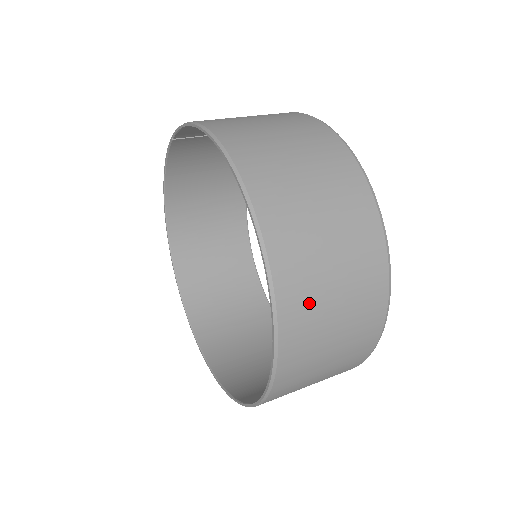
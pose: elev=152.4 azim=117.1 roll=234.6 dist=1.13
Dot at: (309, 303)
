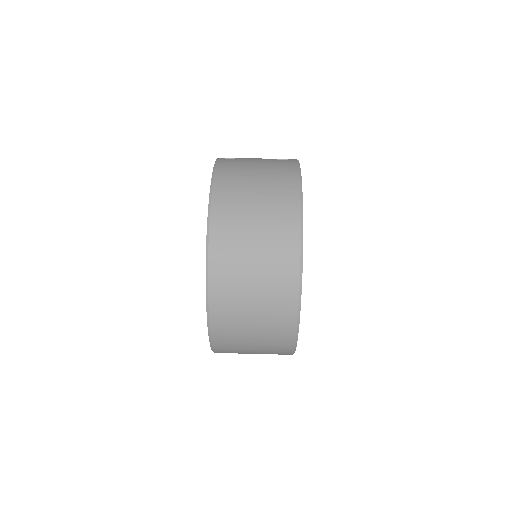
Dot at: (233, 330)
